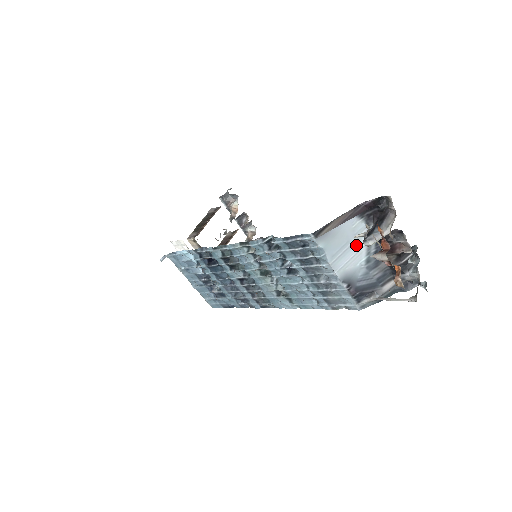
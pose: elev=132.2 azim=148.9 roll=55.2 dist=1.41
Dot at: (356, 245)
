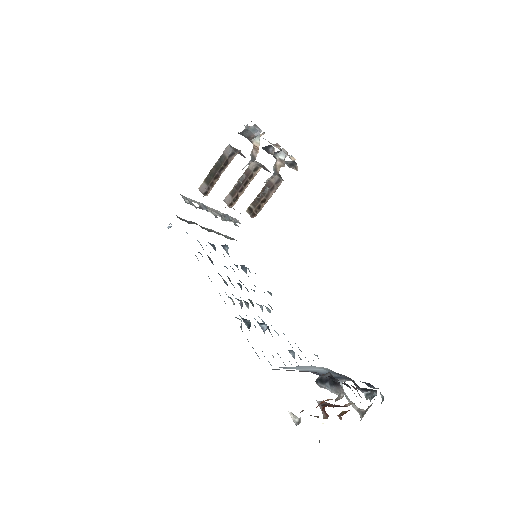
Dot at: (315, 368)
